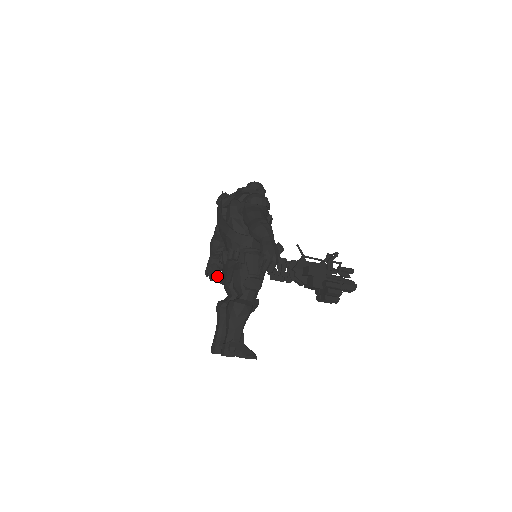
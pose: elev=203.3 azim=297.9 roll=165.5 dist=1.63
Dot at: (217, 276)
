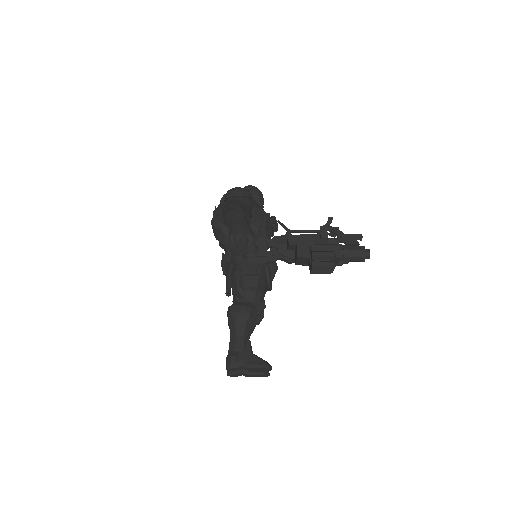
Dot at: occluded
